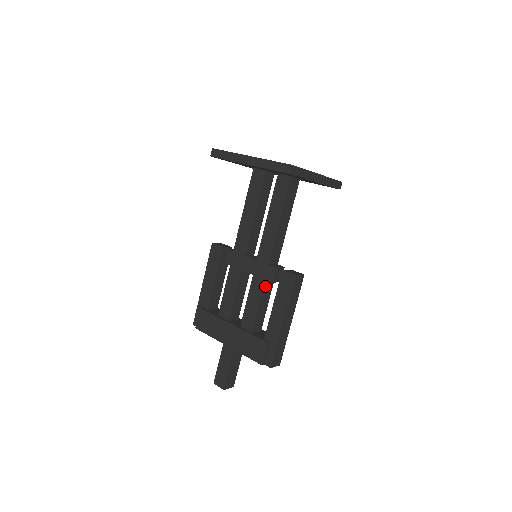
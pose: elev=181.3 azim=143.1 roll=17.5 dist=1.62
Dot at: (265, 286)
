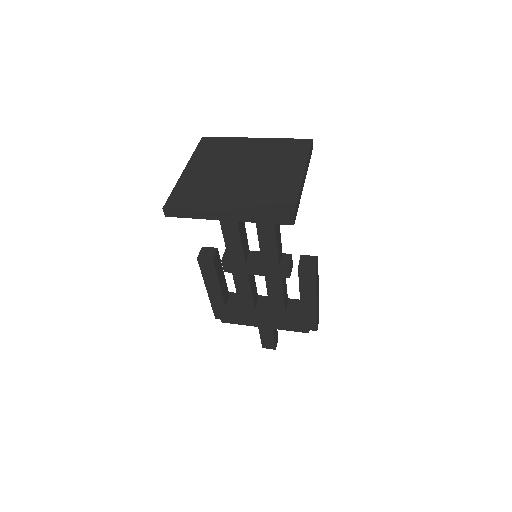
Dot at: (282, 280)
